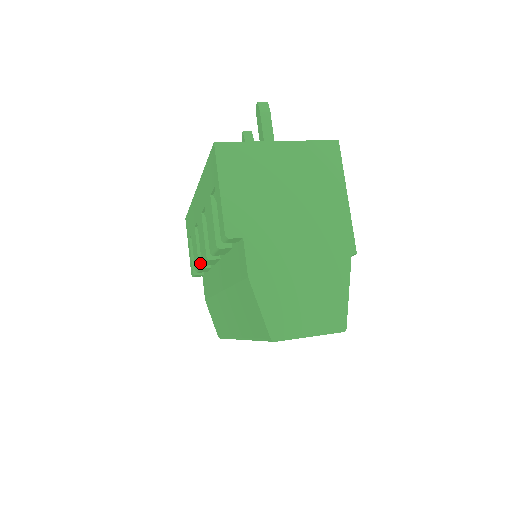
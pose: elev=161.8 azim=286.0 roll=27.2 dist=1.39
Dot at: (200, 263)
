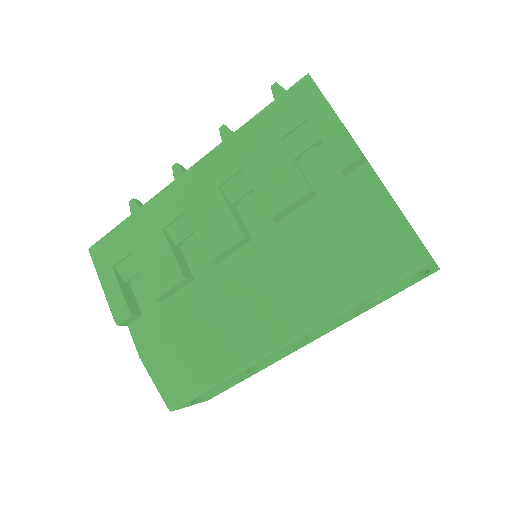
Dot at: (182, 271)
